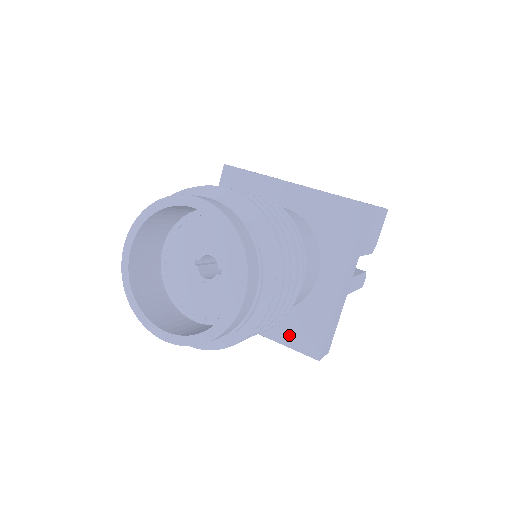
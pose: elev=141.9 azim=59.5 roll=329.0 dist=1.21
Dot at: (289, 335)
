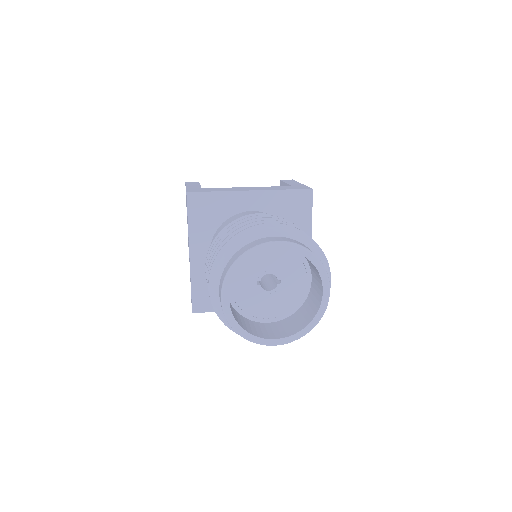
Dot at: occluded
